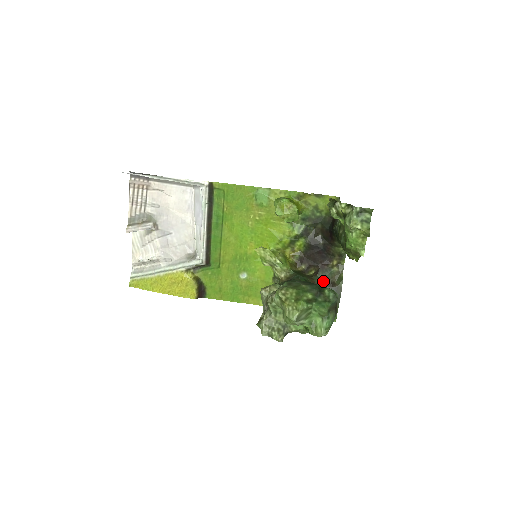
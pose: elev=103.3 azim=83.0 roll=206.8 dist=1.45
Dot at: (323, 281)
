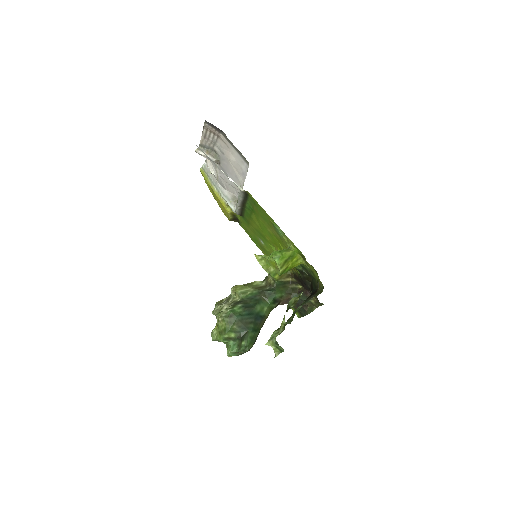
Dot at: (299, 300)
